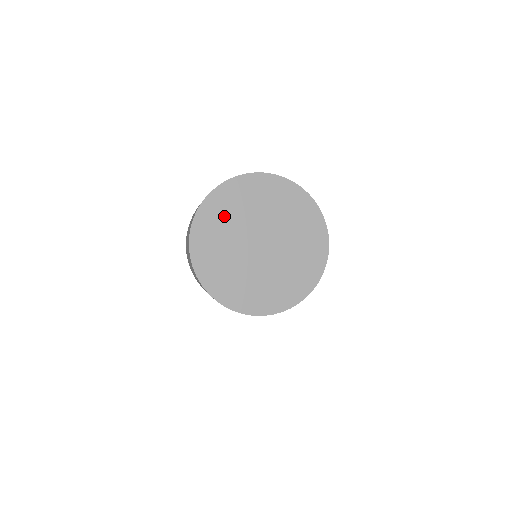
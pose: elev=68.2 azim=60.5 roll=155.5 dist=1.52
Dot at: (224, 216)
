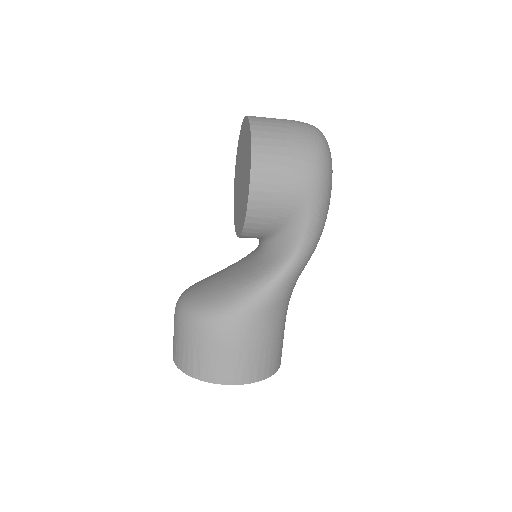
Dot at: occluded
